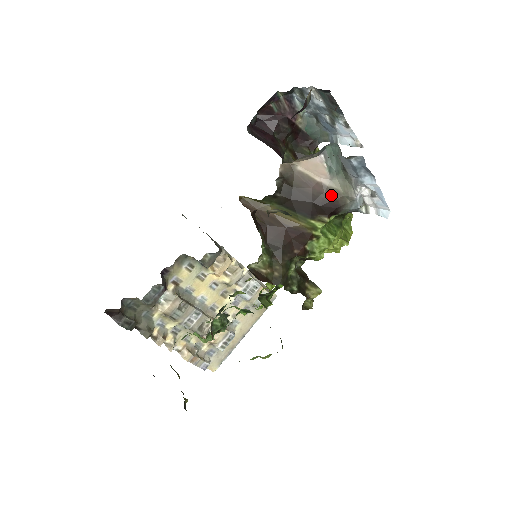
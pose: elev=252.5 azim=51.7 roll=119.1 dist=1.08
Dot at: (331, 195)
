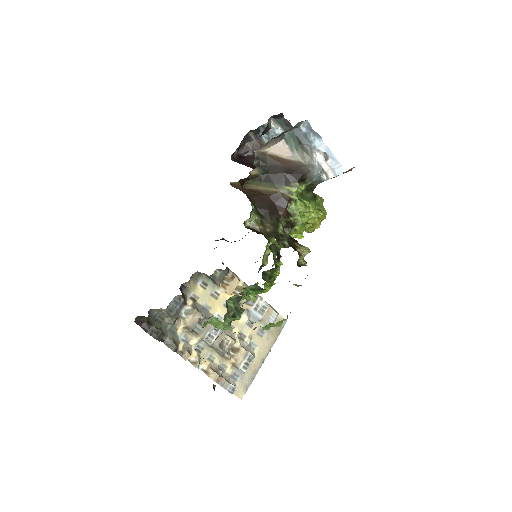
Dot at: (296, 166)
